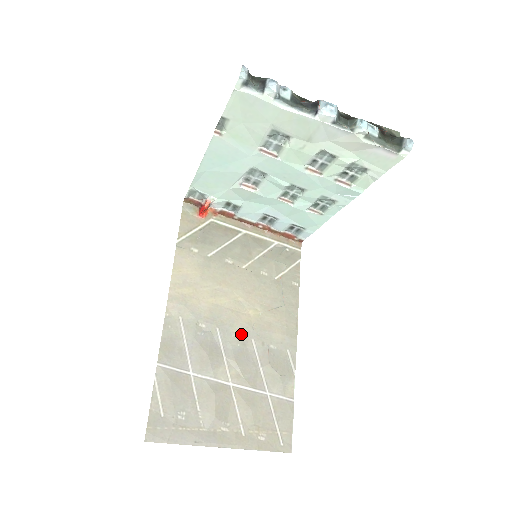
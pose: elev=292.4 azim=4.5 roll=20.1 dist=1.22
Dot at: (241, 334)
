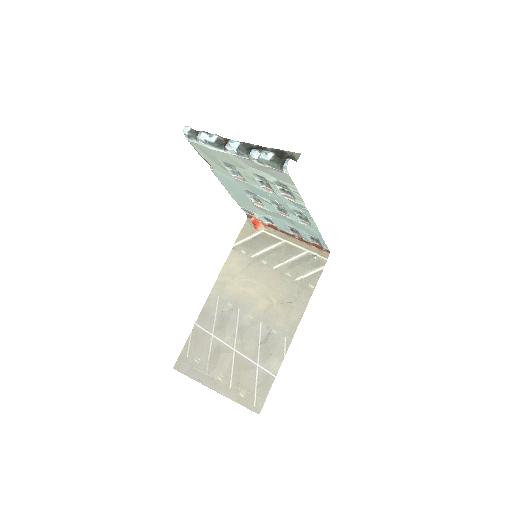
Dot at: (254, 316)
